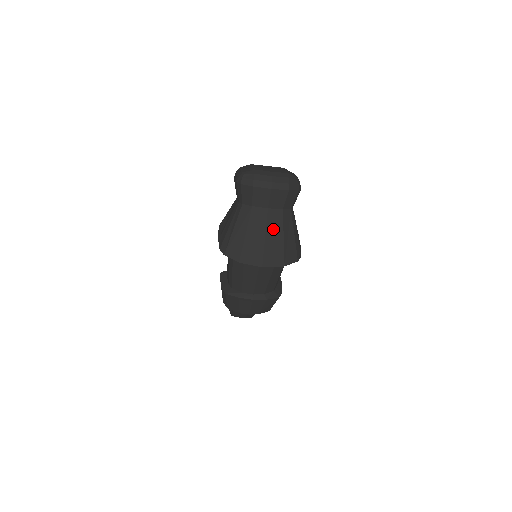
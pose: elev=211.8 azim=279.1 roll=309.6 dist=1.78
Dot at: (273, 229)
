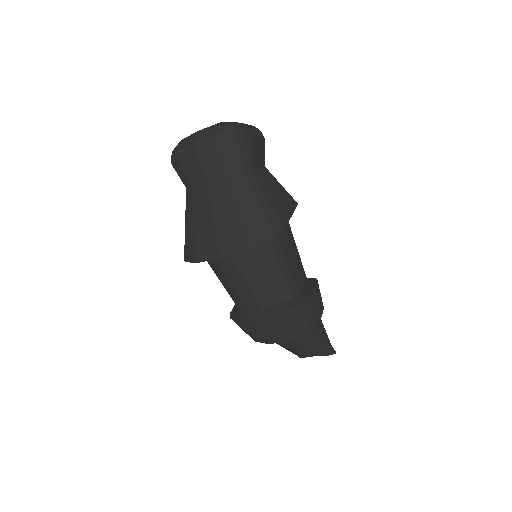
Dot at: (221, 202)
